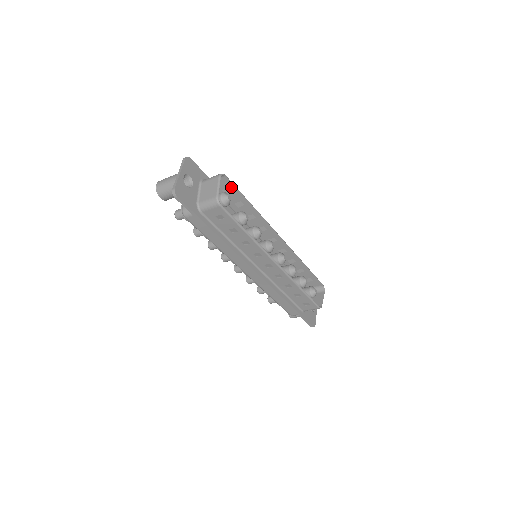
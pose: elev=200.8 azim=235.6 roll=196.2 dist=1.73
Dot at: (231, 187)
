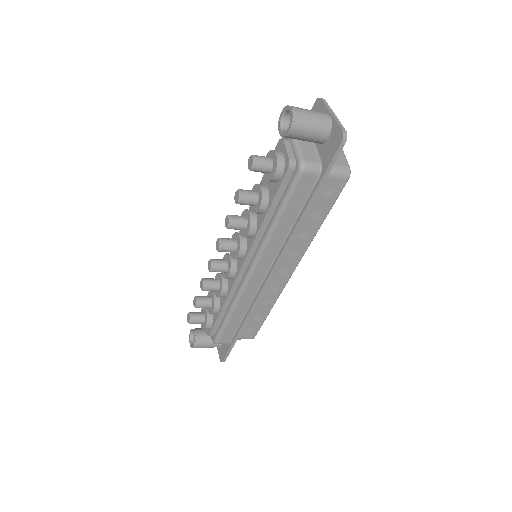
Dot at: occluded
